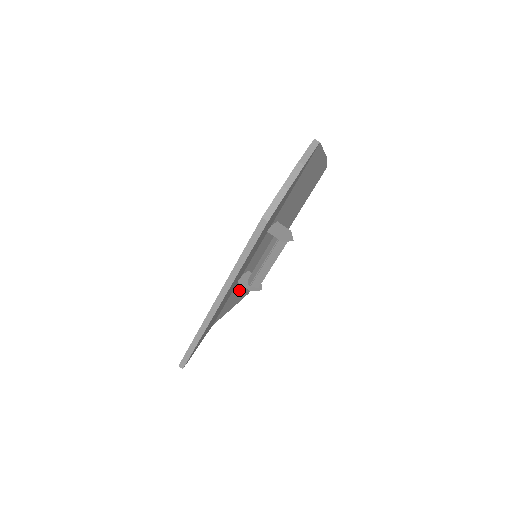
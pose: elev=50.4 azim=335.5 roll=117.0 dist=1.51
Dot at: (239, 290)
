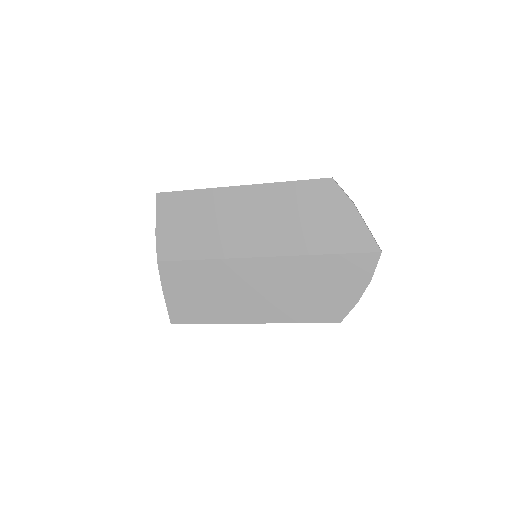
Dot at: (193, 237)
